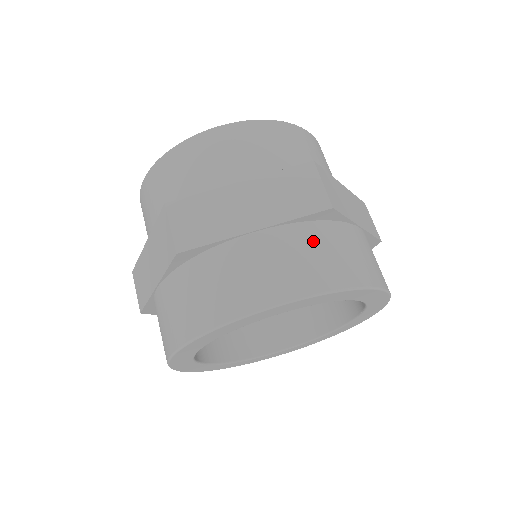
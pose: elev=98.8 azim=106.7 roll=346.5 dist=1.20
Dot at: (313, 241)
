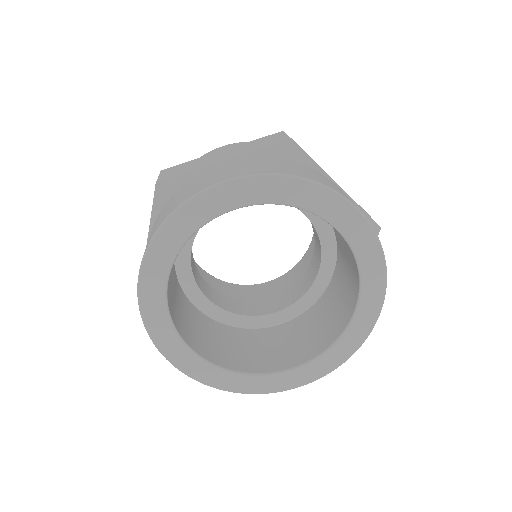
Dot at: (273, 161)
